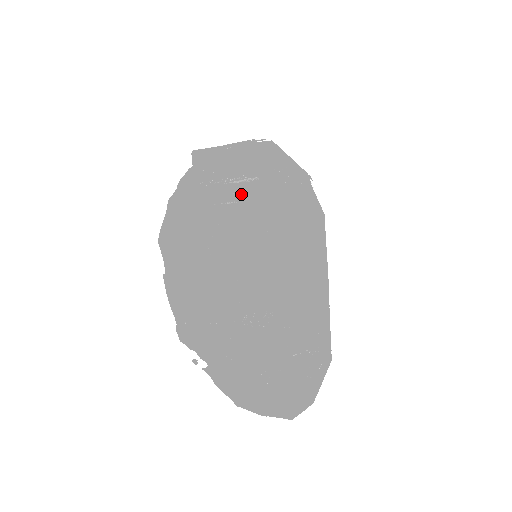
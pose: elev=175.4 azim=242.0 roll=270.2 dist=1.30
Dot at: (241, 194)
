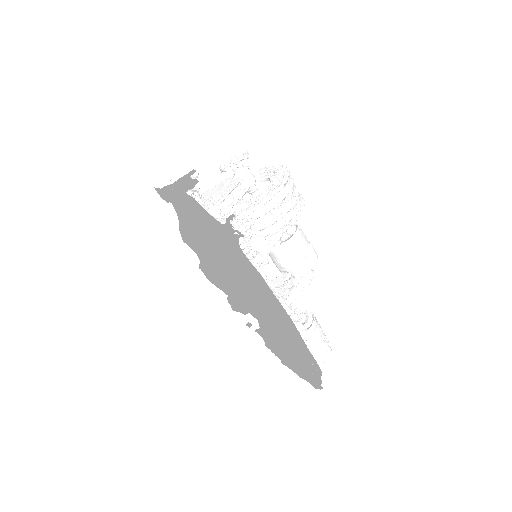
Dot at: occluded
